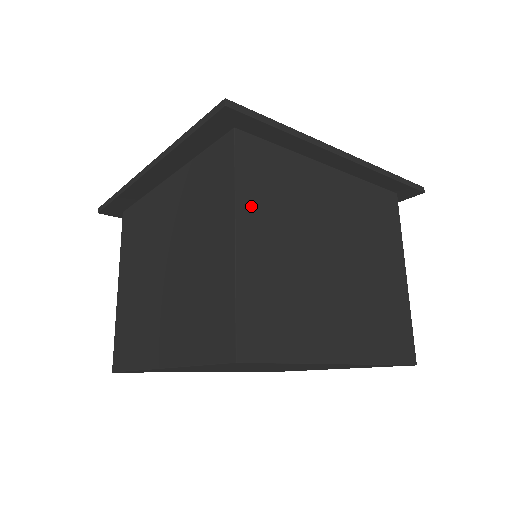
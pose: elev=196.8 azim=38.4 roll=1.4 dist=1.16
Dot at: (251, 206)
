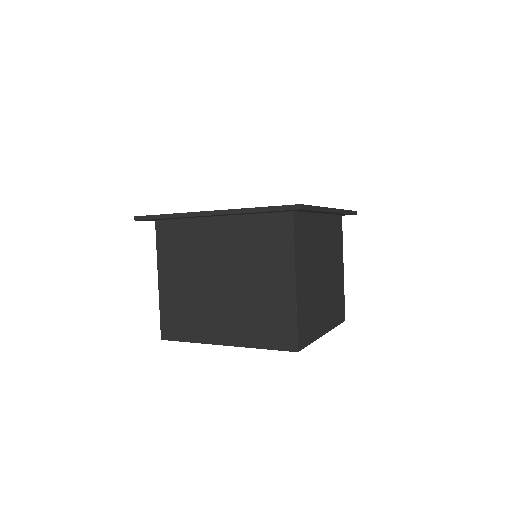
Dot at: (299, 260)
